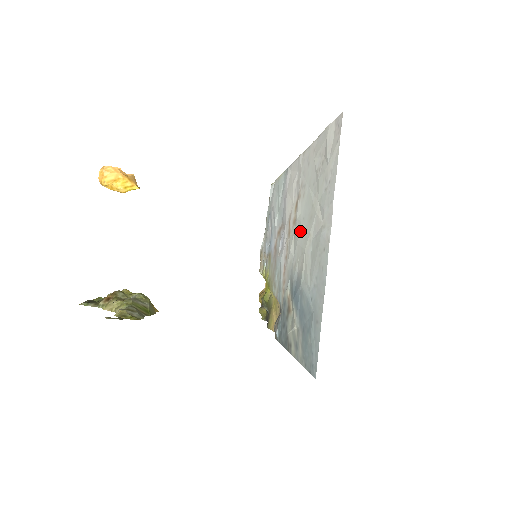
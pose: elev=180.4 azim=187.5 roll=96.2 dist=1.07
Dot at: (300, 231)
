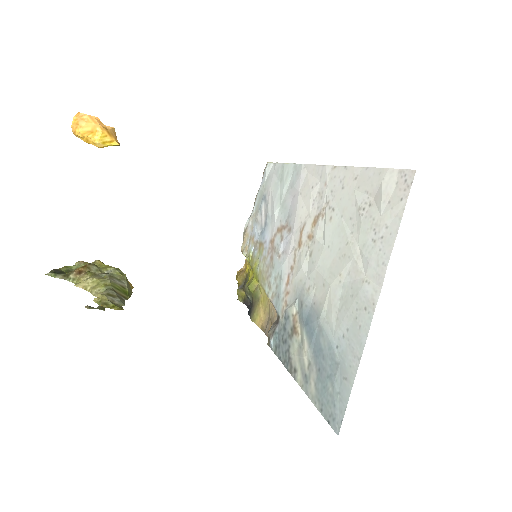
Dot at: (322, 258)
